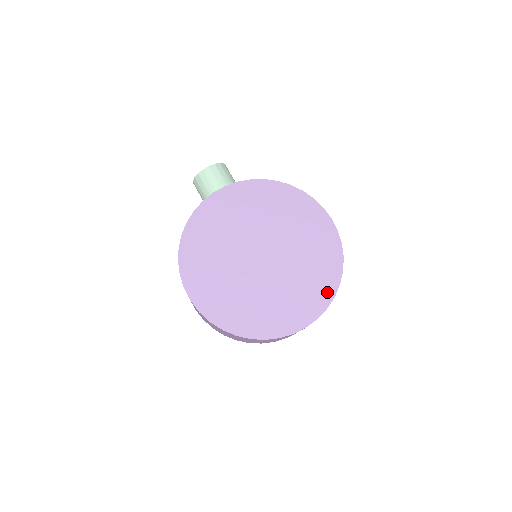
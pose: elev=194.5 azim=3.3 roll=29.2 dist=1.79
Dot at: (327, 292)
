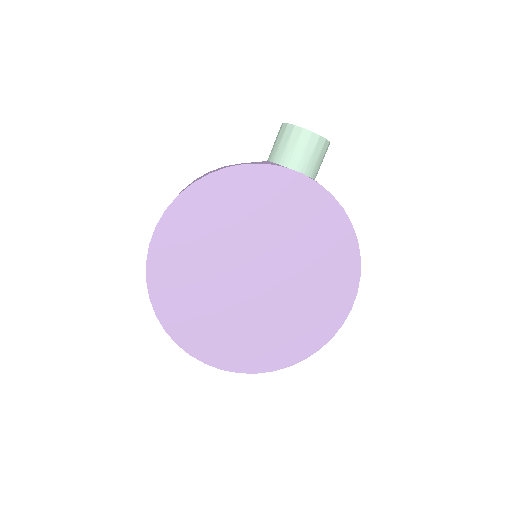
Dot at: (271, 361)
